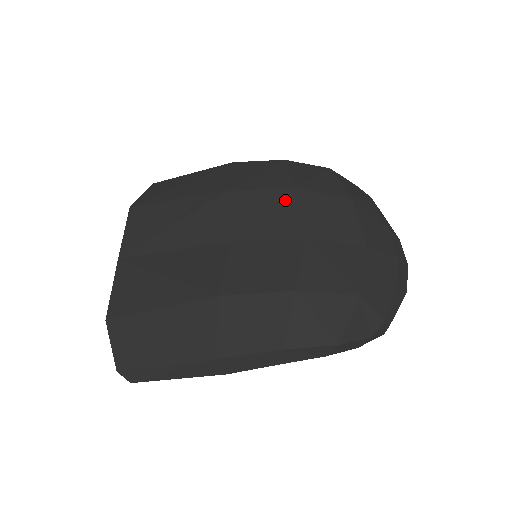
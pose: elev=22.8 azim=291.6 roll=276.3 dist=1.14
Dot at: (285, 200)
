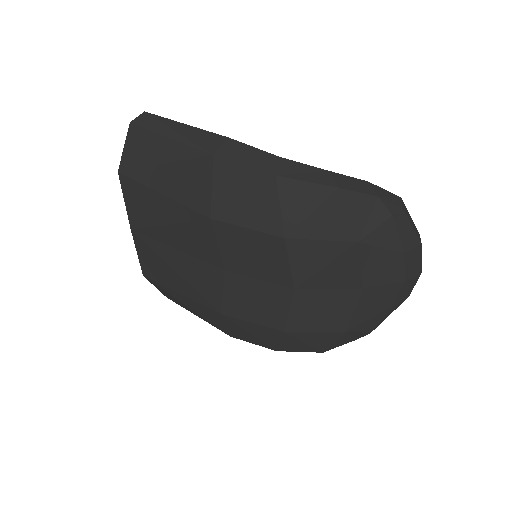
Dot at: (273, 248)
